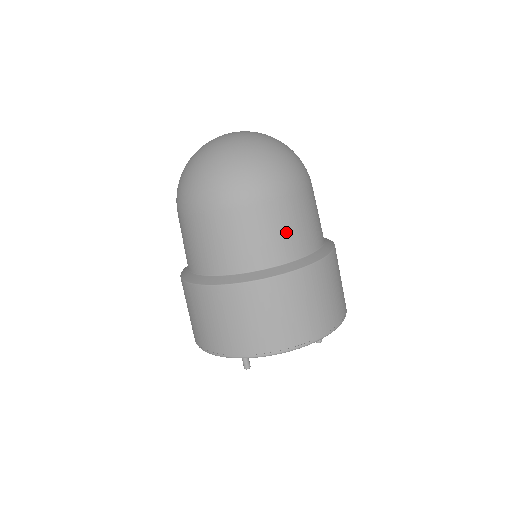
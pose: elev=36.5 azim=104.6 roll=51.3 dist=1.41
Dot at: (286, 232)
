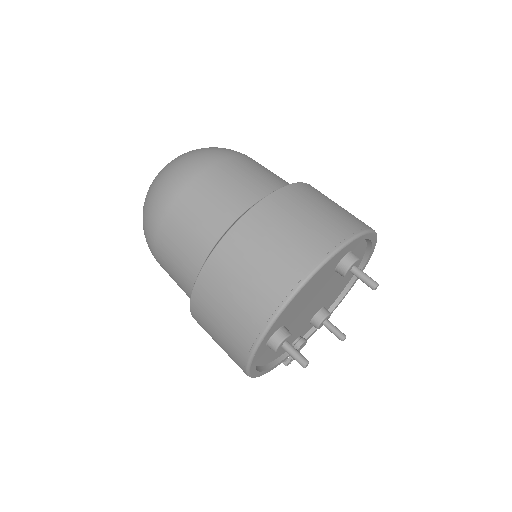
Dot at: (219, 197)
